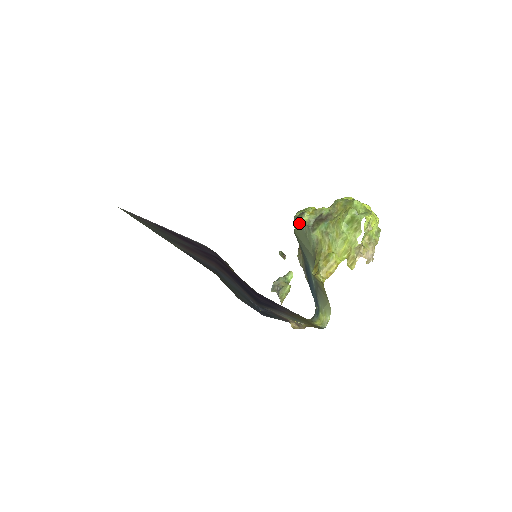
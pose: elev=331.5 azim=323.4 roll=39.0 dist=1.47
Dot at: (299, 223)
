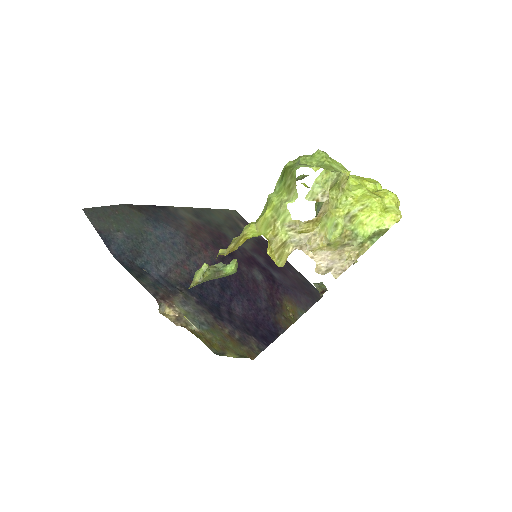
Dot at: occluded
